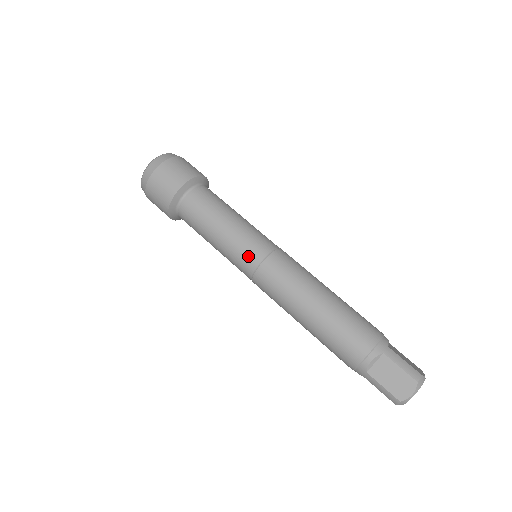
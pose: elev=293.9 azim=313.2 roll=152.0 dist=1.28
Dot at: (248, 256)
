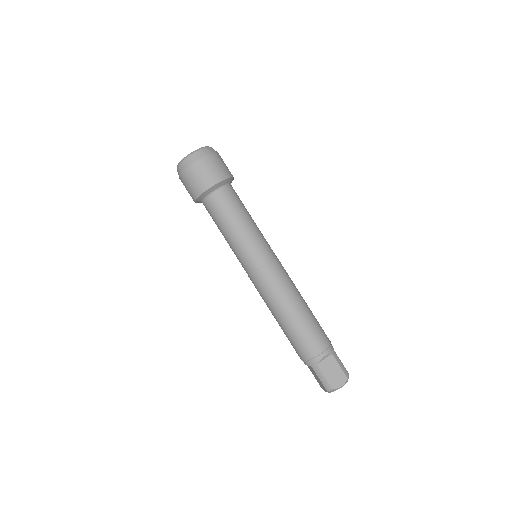
Dot at: (242, 265)
